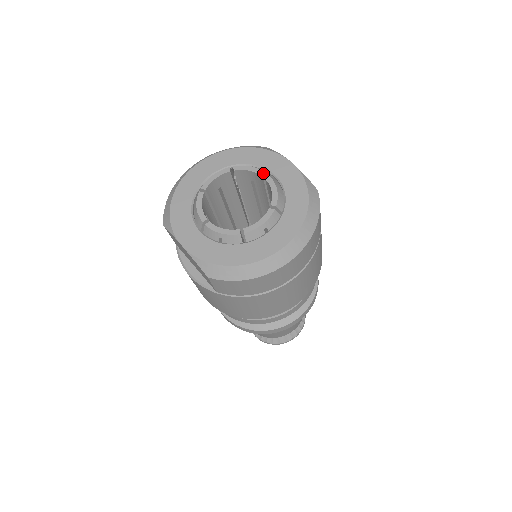
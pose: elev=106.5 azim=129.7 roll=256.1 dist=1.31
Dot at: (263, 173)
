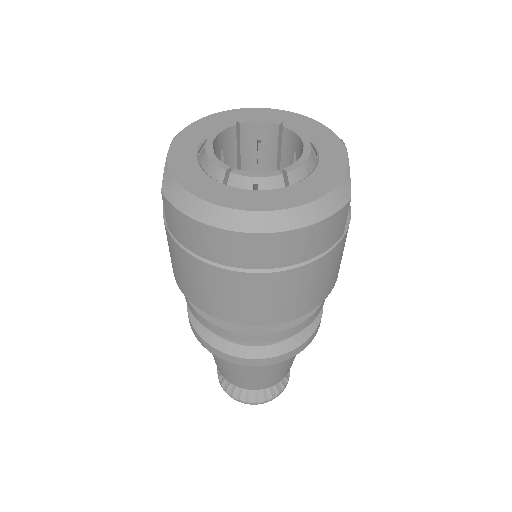
Dot at: (307, 143)
